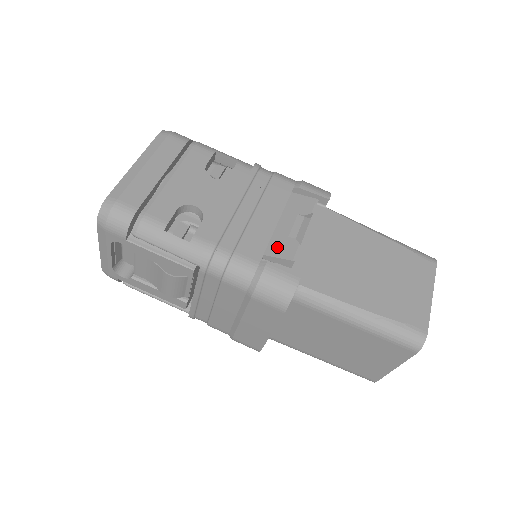
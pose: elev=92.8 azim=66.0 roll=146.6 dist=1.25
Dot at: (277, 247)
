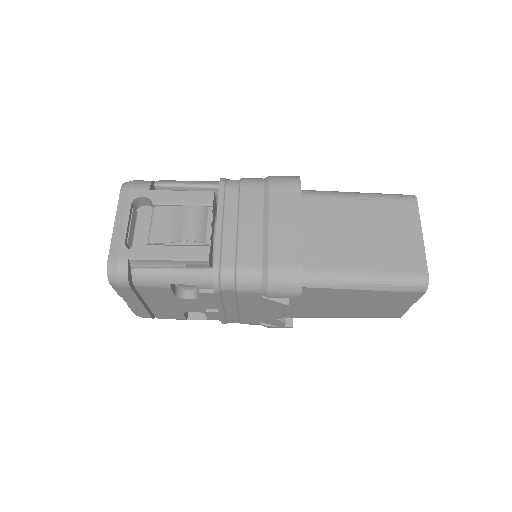
Dot at: occluded
